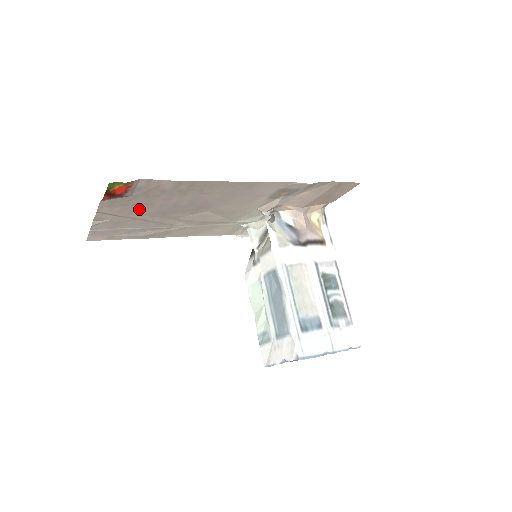
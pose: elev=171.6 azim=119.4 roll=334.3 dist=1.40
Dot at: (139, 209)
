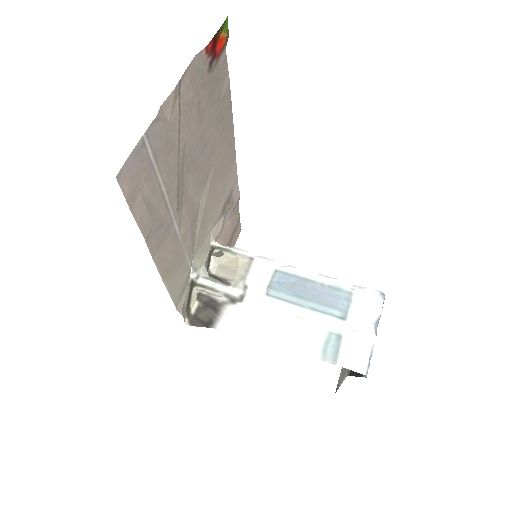
Dot at: (193, 121)
